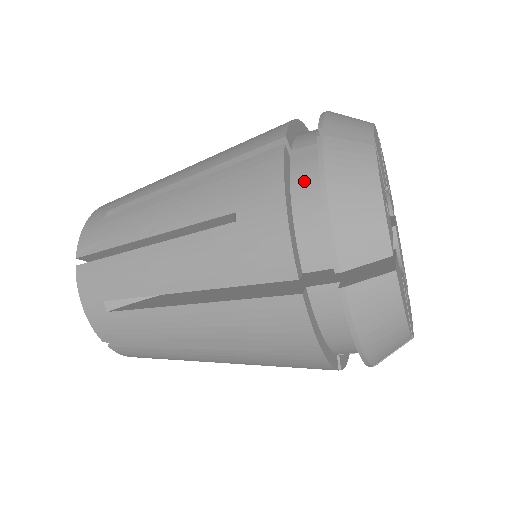
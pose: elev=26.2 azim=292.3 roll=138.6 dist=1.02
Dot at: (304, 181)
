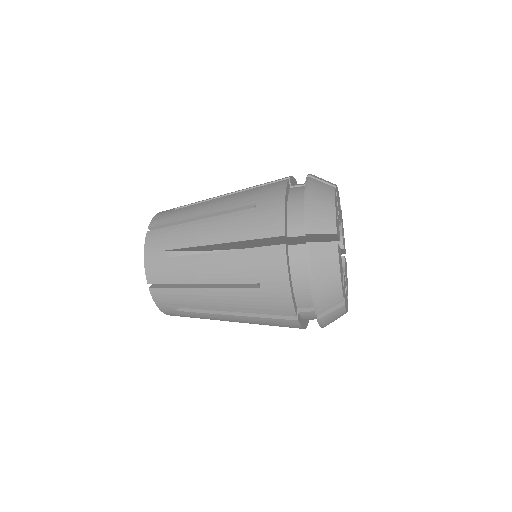
Dot at: (296, 195)
